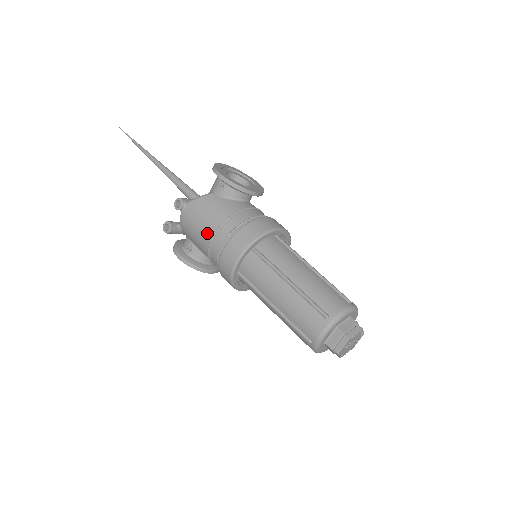
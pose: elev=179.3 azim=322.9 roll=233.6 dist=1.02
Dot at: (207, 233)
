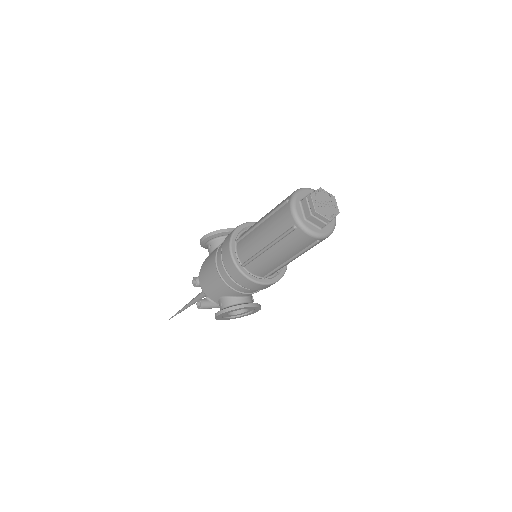
Dot at: (213, 270)
